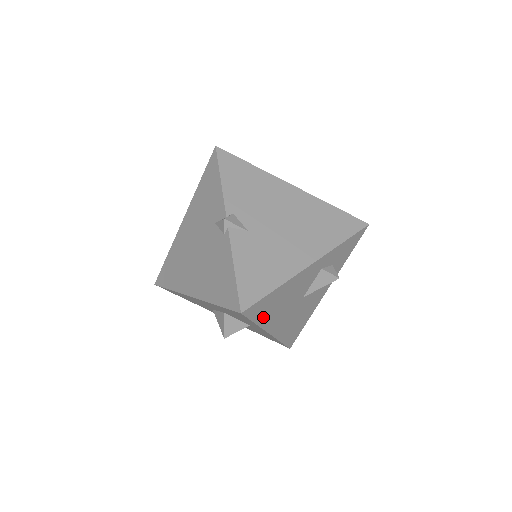
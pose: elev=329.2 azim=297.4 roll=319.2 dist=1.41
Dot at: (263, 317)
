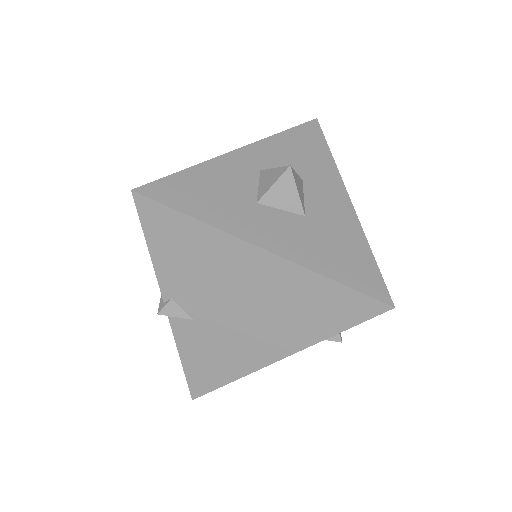
Dot at: occluded
